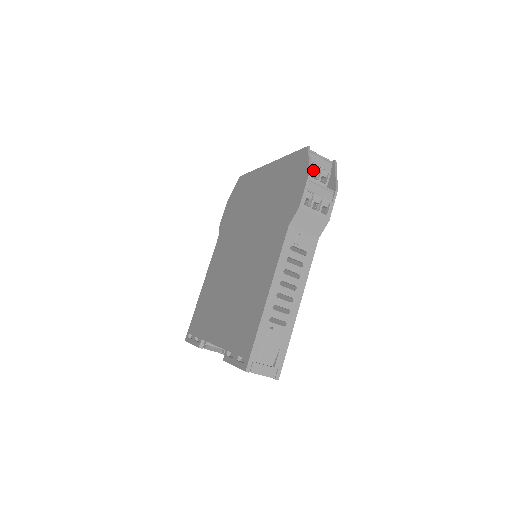
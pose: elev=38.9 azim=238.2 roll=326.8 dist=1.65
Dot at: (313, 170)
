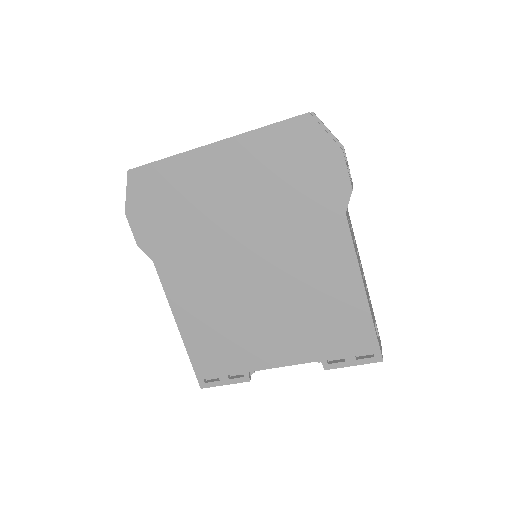
Dot at: occluded
